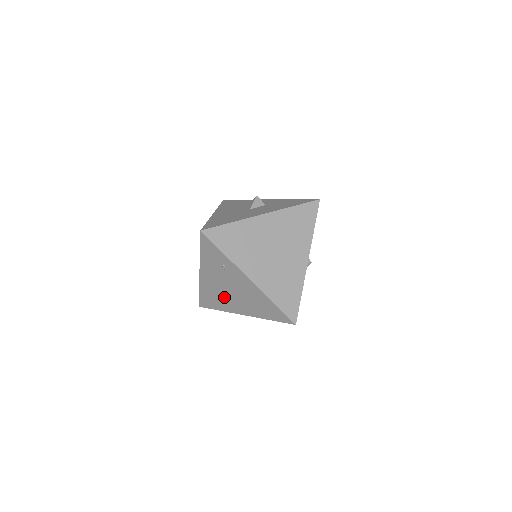
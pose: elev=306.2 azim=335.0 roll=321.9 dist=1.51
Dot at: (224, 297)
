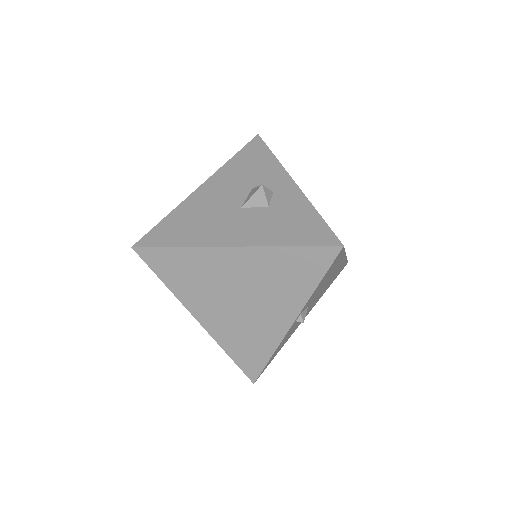
Dot at: occluded
